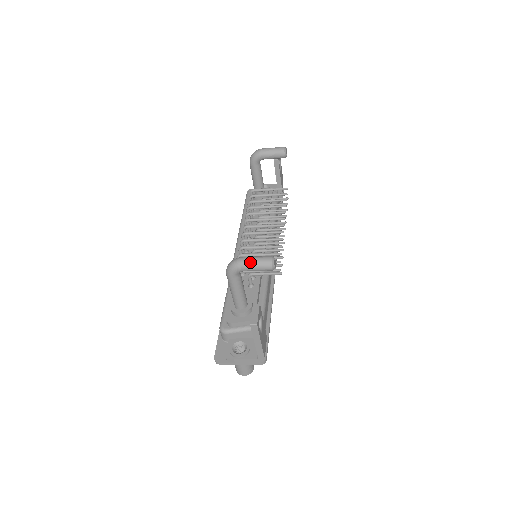
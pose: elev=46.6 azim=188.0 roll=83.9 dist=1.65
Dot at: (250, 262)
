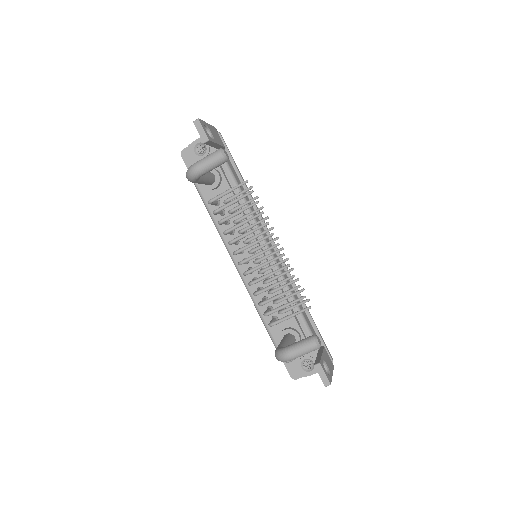
Dot at: (299, 355)
